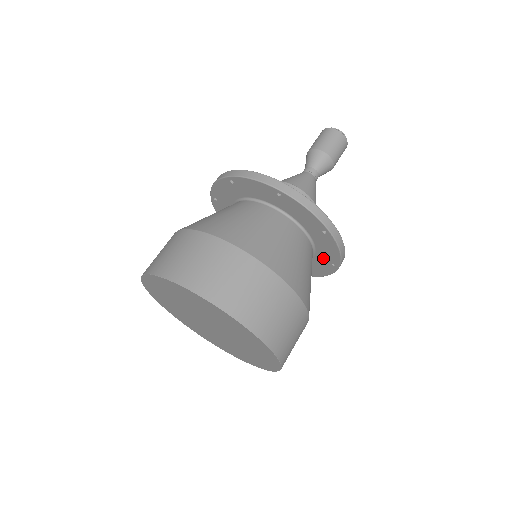
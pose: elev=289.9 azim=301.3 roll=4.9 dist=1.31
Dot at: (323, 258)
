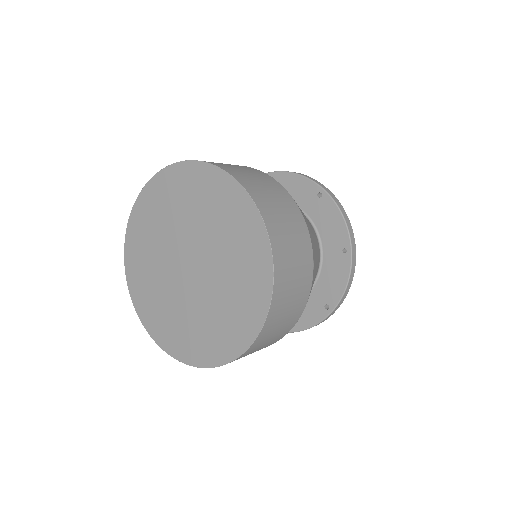
Dot at: occluded
